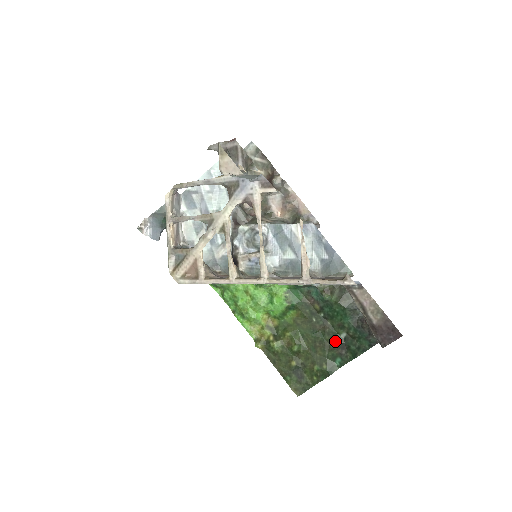
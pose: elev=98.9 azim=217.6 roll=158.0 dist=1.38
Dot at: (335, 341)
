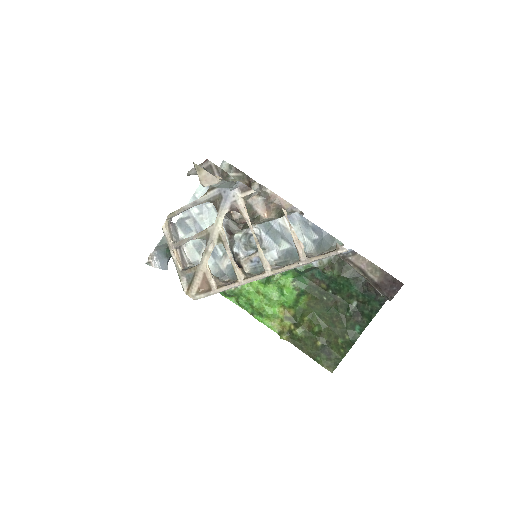
Dot at: (349, 311)
